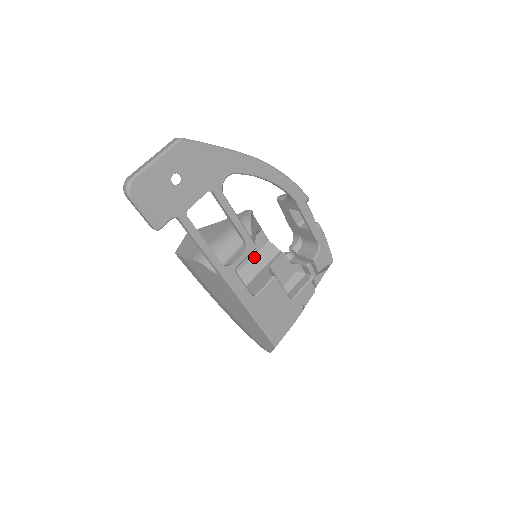
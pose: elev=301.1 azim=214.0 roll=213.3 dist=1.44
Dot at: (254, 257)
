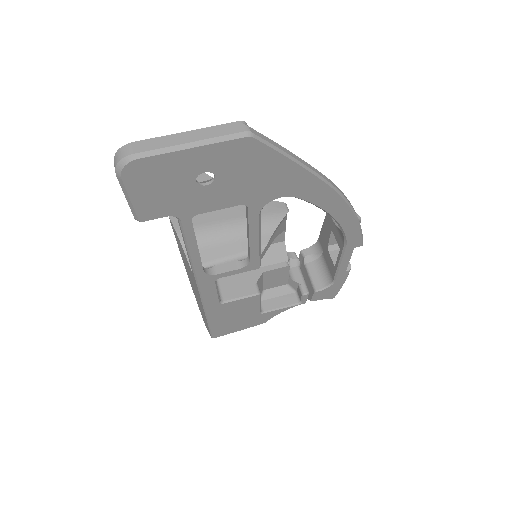
Dot at: occluded
